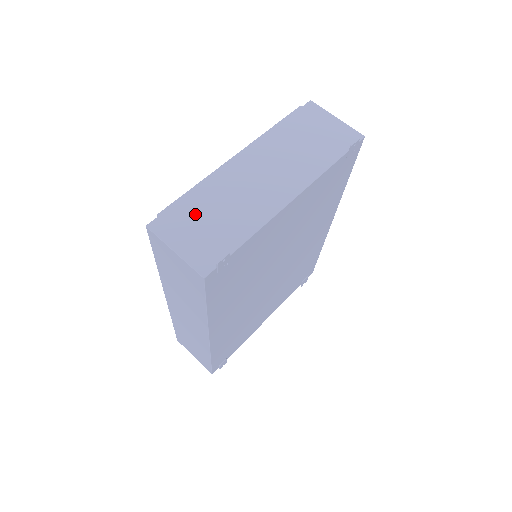
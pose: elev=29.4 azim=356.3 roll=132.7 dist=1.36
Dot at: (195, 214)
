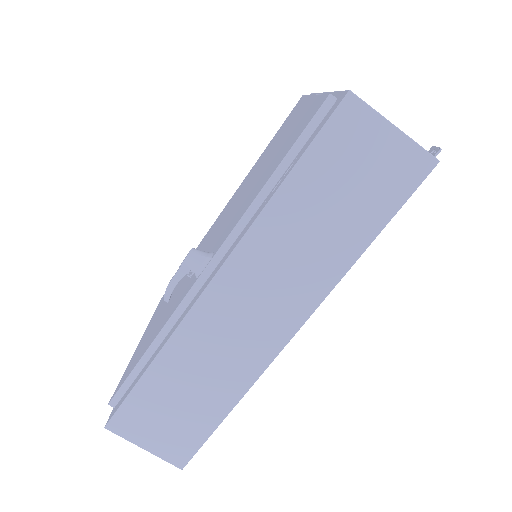
Dot at: occluded
